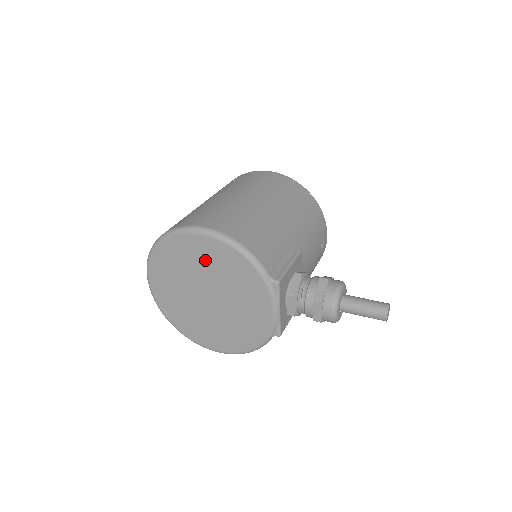
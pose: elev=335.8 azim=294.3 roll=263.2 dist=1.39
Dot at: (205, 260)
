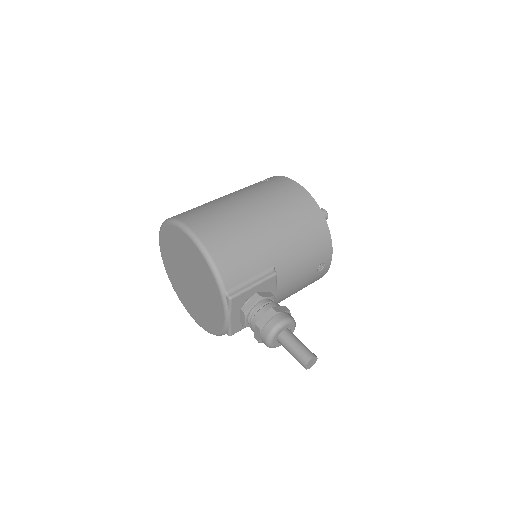
Dot at: (189, 254)
